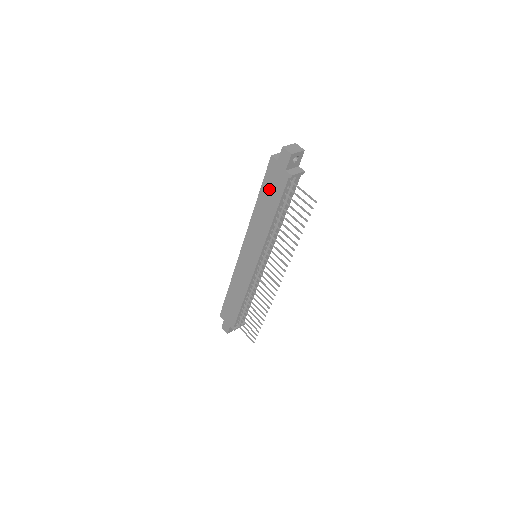
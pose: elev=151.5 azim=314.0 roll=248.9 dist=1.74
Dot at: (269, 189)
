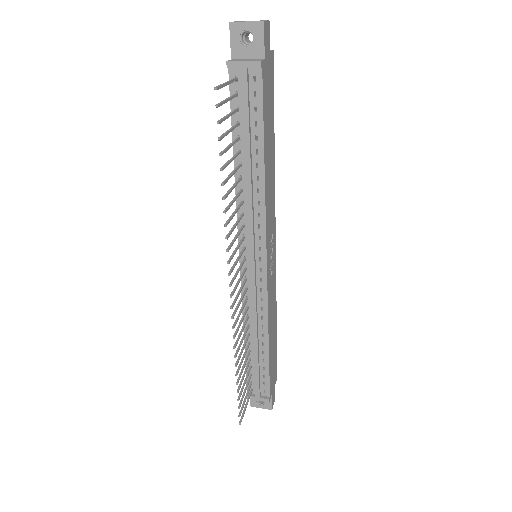
Dot at: occluded
